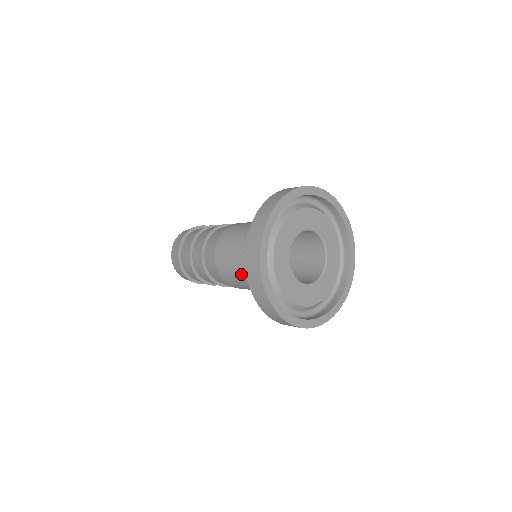
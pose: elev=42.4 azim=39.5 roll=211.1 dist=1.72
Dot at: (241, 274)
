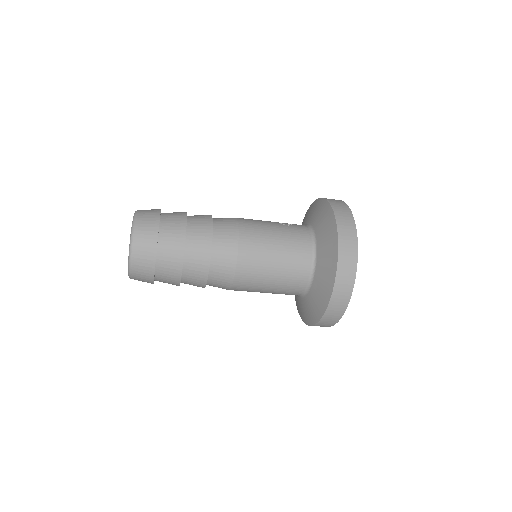
Dot at: (278, 235)
